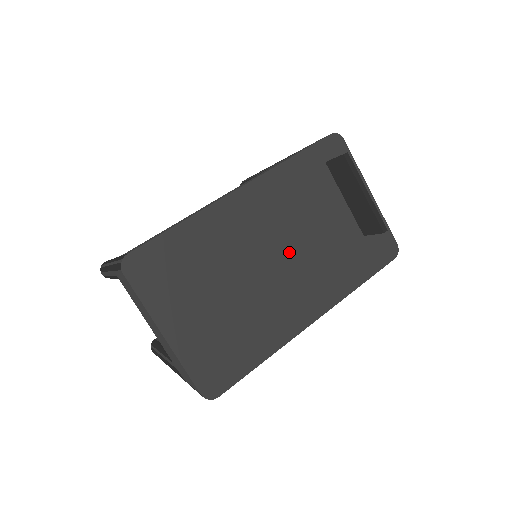
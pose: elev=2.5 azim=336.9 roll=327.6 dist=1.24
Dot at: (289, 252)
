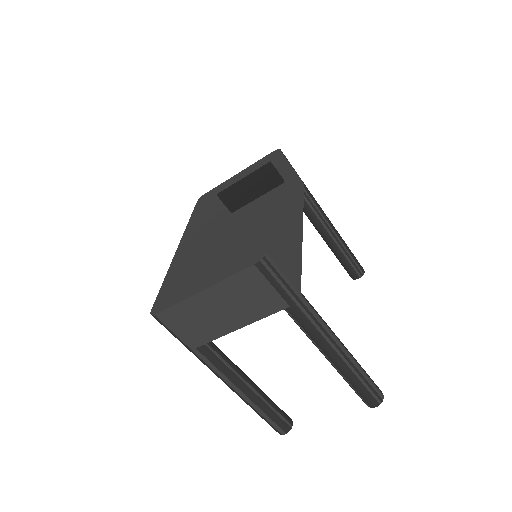
Dot at: (226, 215)
